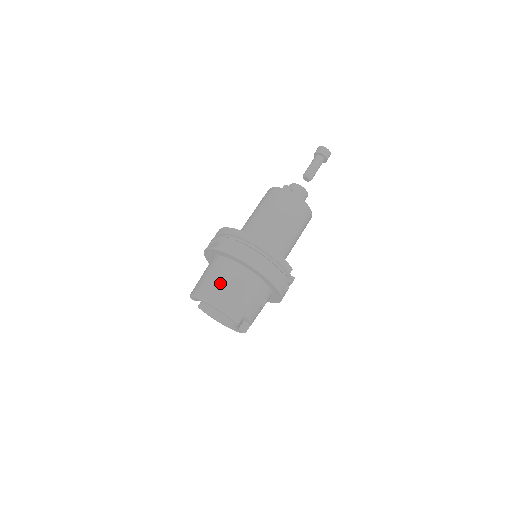
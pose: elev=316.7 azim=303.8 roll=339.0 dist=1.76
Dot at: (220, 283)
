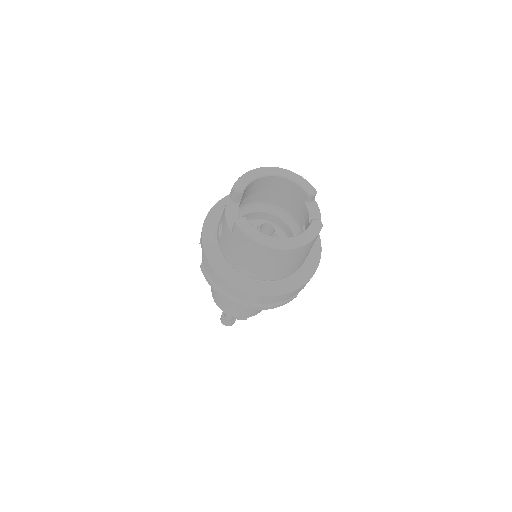
Dot at: occluded
